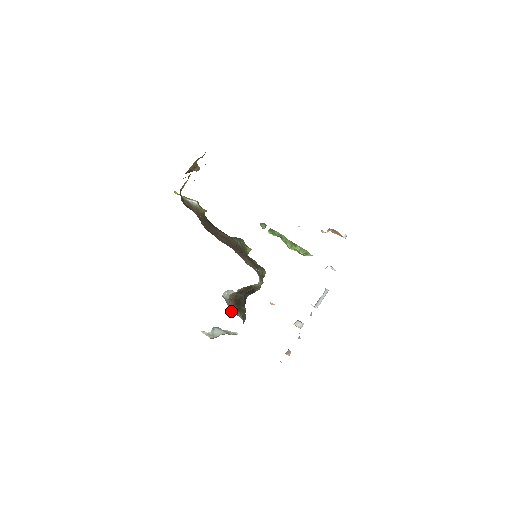
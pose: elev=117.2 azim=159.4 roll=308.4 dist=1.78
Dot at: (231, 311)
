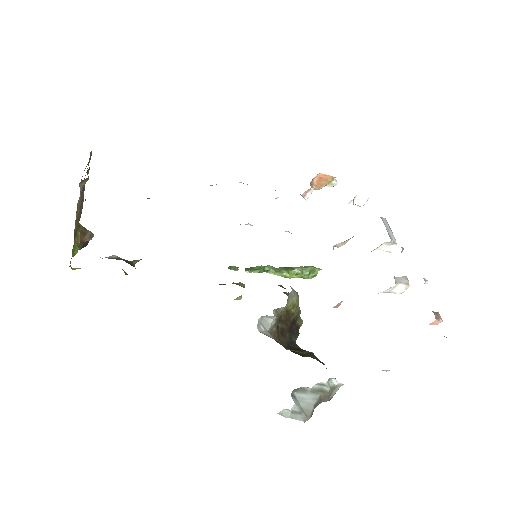
Dot at: occluded
